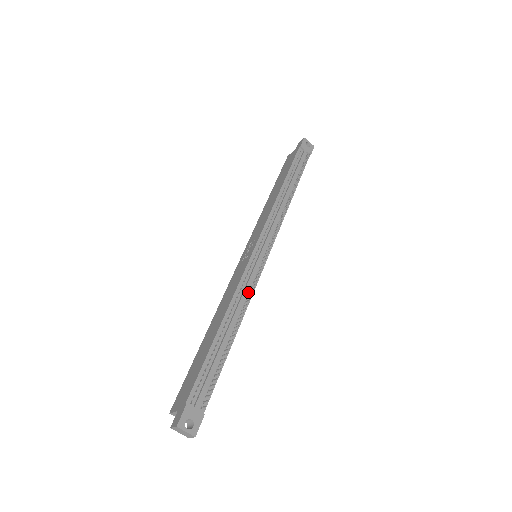
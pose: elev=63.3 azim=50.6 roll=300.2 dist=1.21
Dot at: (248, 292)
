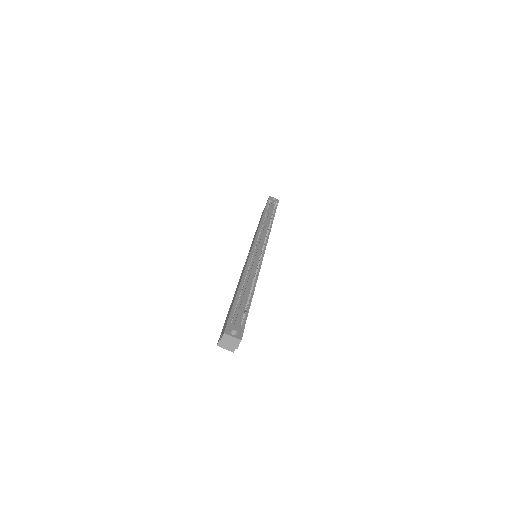
Dot at: (256, 268)
